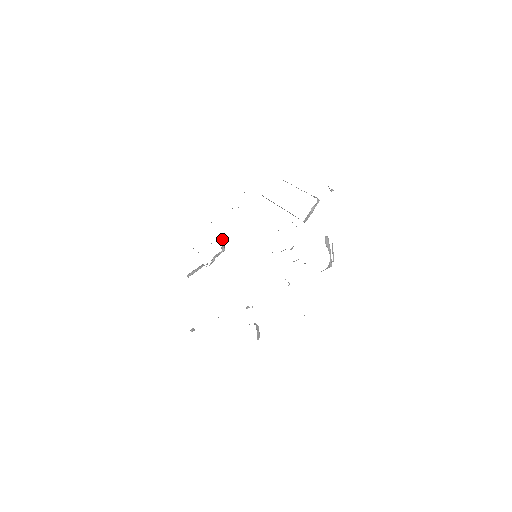
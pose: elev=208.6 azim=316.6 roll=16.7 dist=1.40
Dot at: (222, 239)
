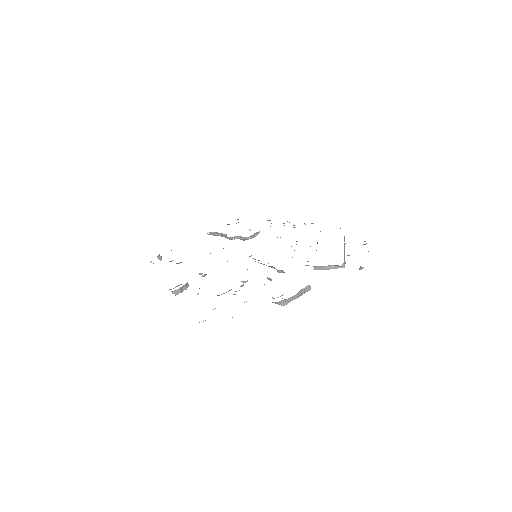
Dot at: (258, 233)
